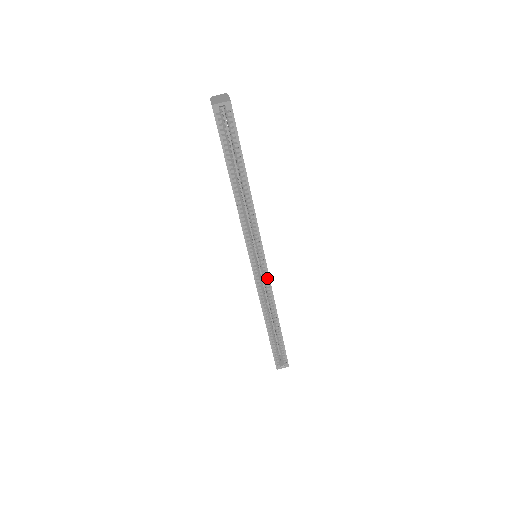
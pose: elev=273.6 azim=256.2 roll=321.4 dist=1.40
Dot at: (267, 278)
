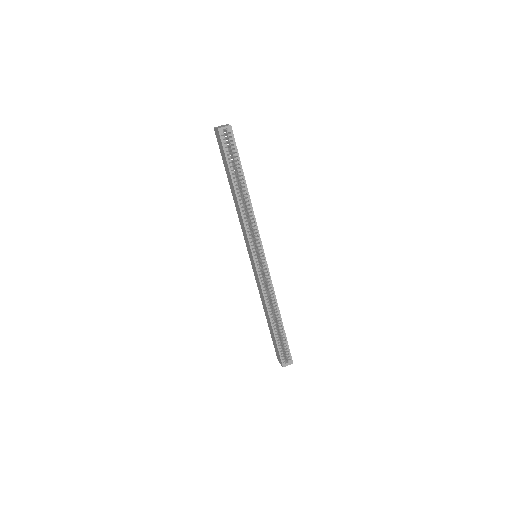
Dot at: (267, 273)
